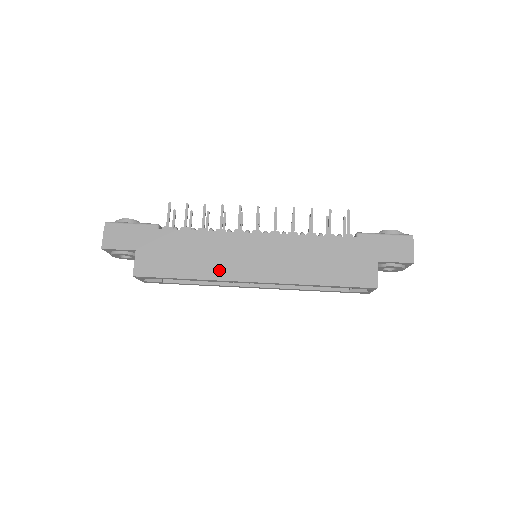
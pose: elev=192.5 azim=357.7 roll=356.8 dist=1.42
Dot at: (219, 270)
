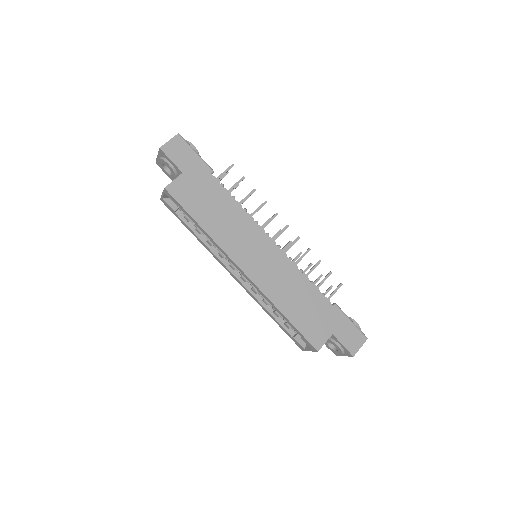
Dot at: (227, 241)
